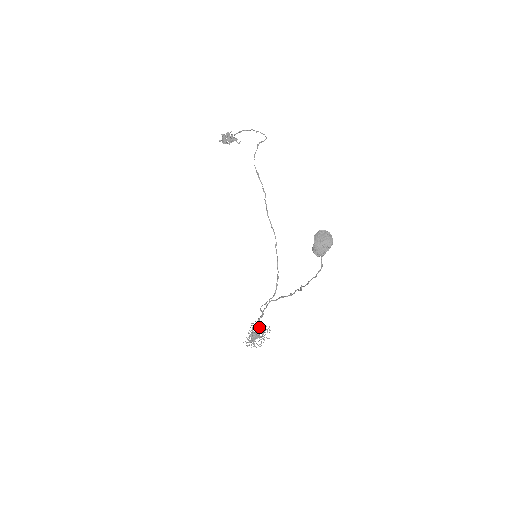
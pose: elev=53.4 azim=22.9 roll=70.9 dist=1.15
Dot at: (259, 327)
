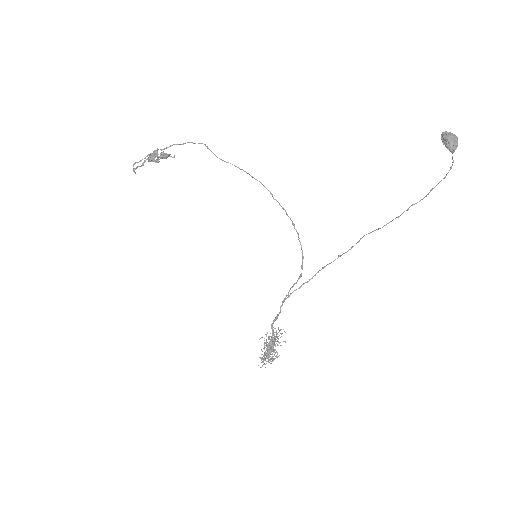
Dot at: (274, 334)
